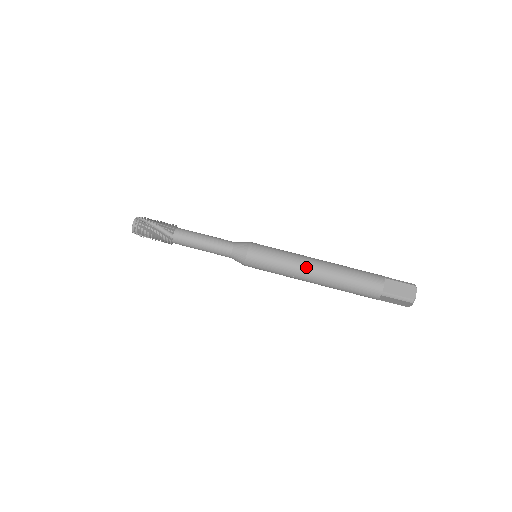
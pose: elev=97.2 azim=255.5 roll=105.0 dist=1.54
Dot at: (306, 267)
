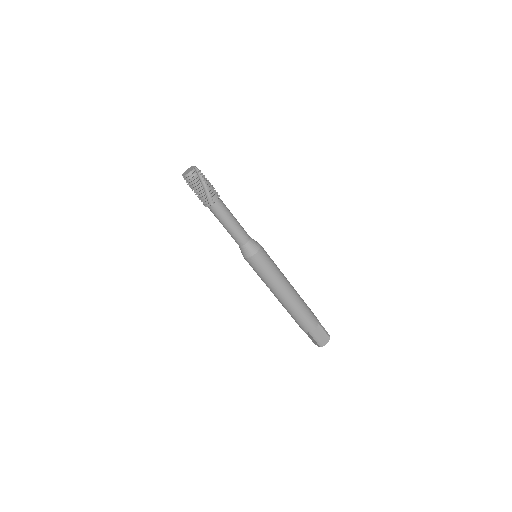
Dot at: (282, 289)
